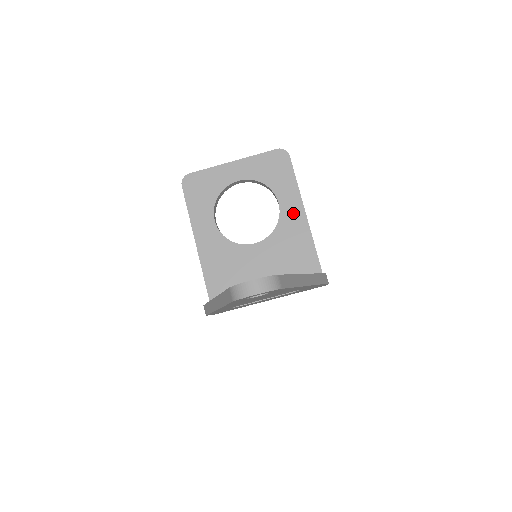
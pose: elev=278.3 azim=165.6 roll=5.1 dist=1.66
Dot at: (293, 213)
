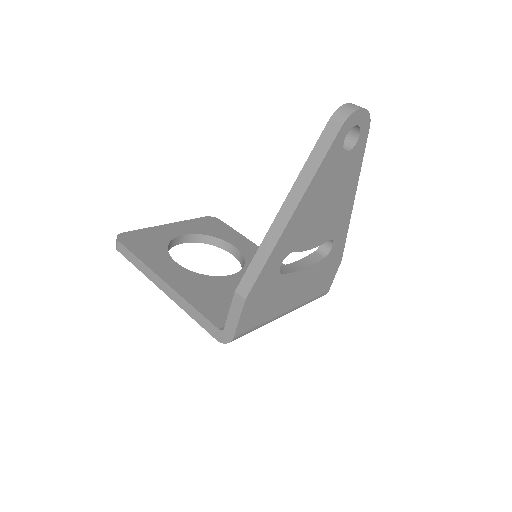
Dot at: (253, 251)
